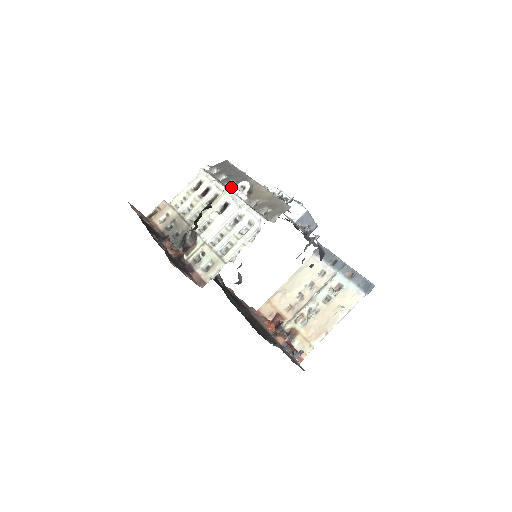
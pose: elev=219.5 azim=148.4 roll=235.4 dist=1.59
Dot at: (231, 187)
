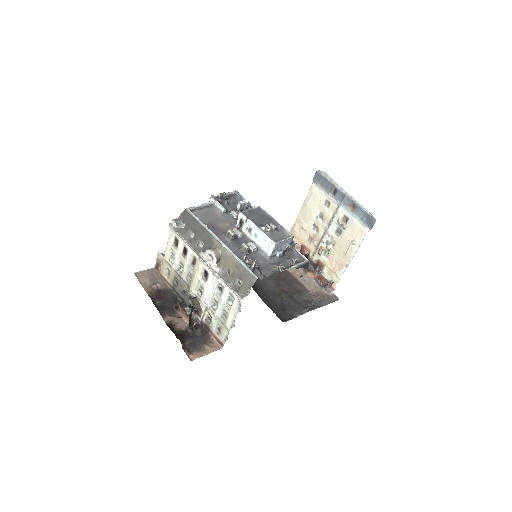
Dot at: (202, 255)
